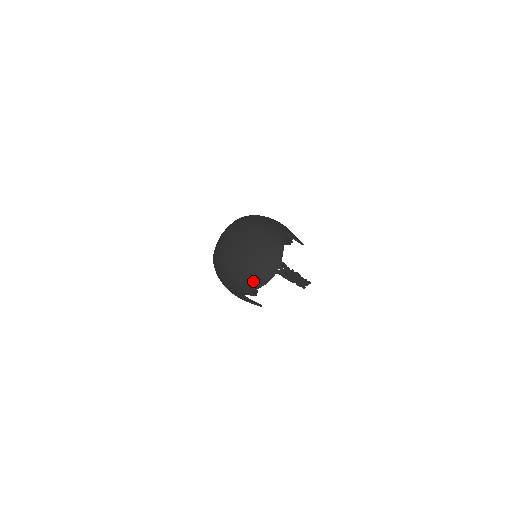
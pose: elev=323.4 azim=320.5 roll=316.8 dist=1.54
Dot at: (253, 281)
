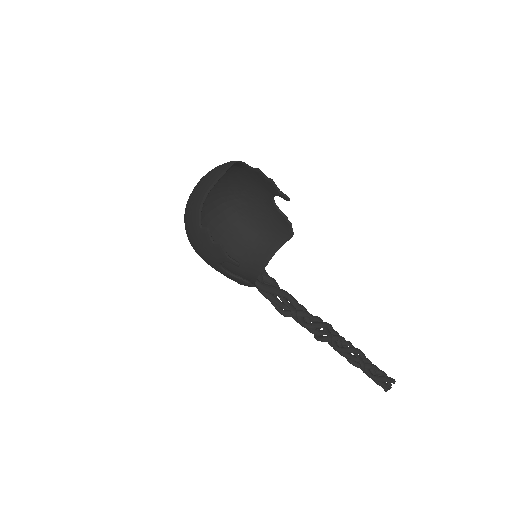
Dot at: (202, 191)
